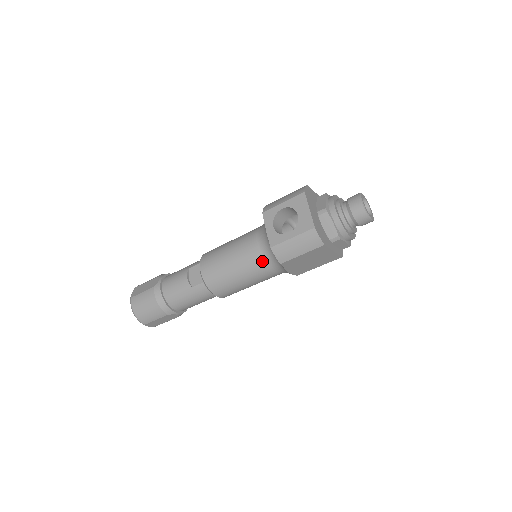
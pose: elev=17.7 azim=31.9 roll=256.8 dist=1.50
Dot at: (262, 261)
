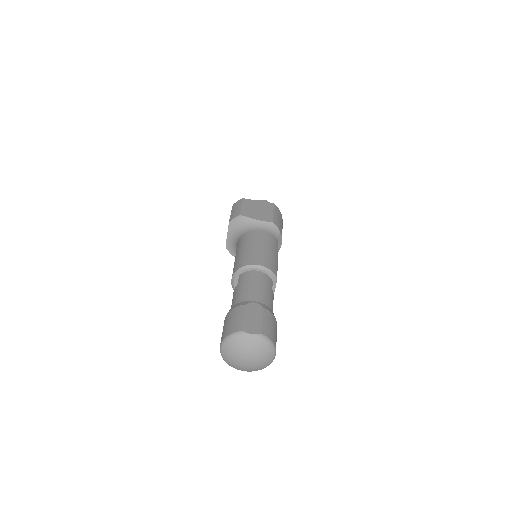
Dot at: (244, 236)
